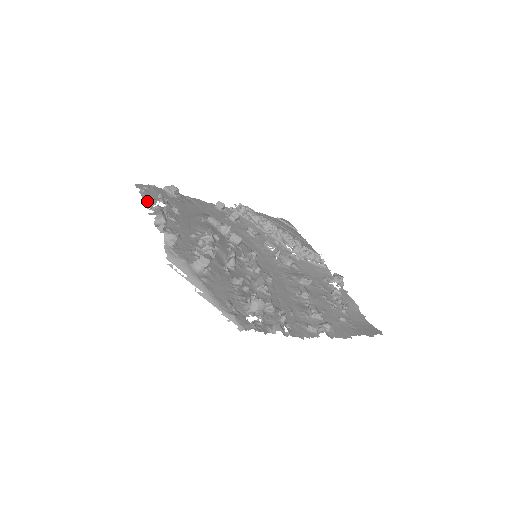
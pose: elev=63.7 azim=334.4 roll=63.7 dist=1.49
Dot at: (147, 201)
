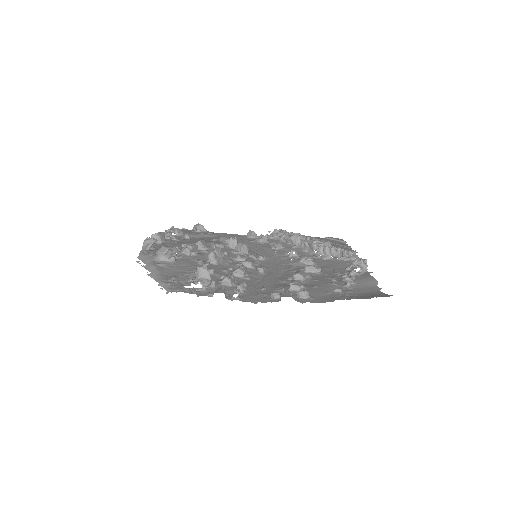
Dot at: occluded
